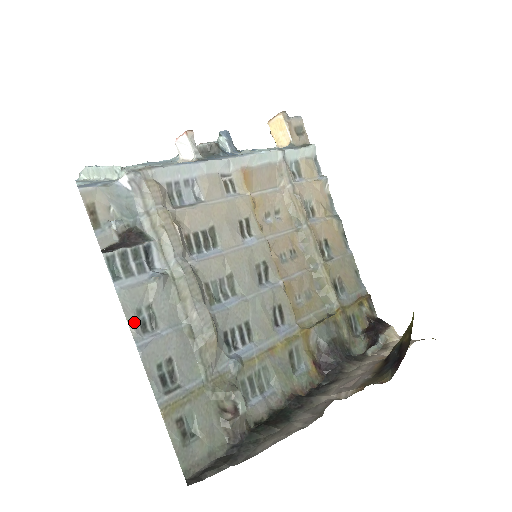
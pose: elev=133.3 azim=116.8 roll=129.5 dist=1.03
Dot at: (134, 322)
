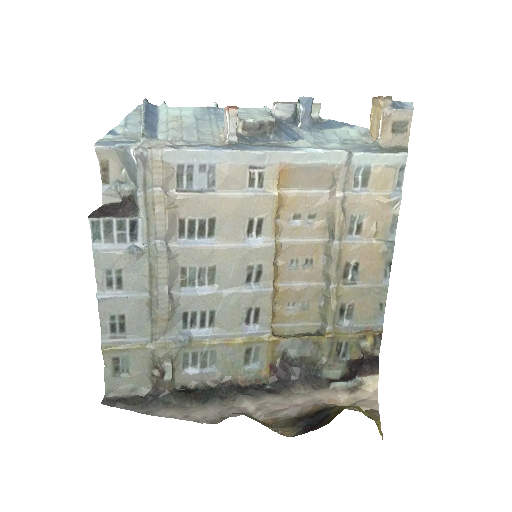
Dot at: (101, 279)
